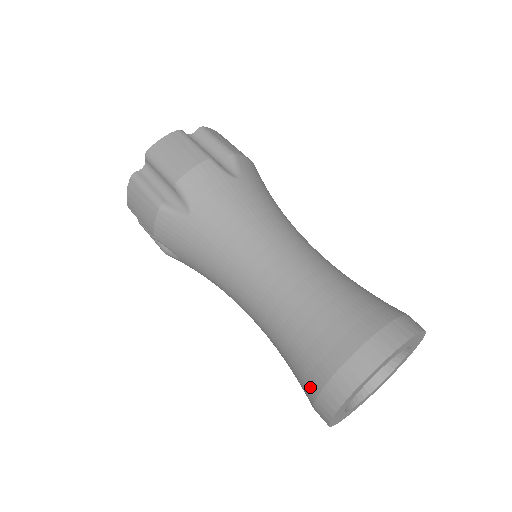
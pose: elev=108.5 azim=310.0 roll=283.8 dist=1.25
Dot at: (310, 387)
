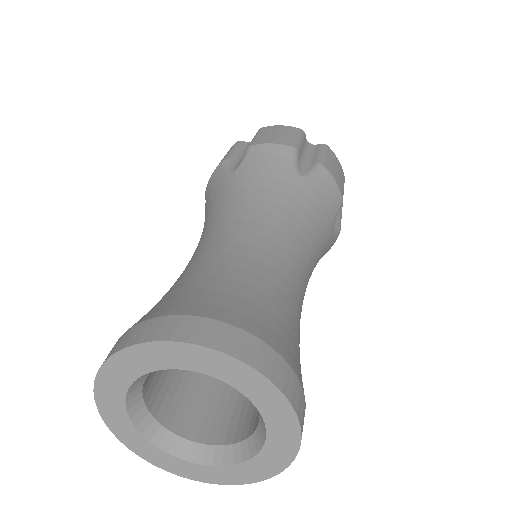
Dot at: occluded
